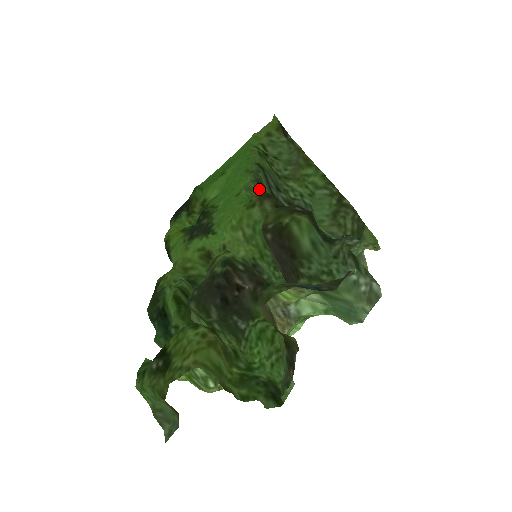
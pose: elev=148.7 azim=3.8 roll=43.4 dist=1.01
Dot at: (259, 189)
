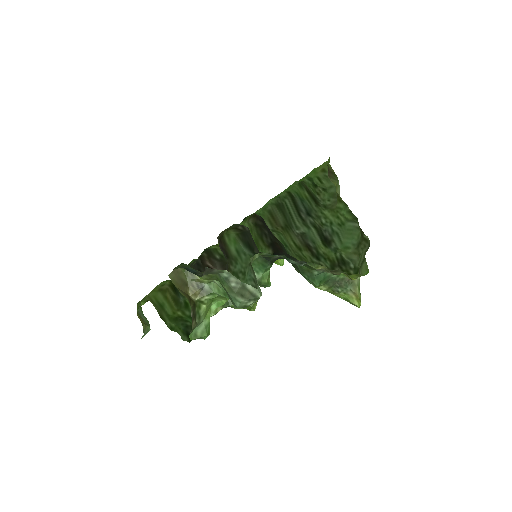
Dot at: (277, 210)
